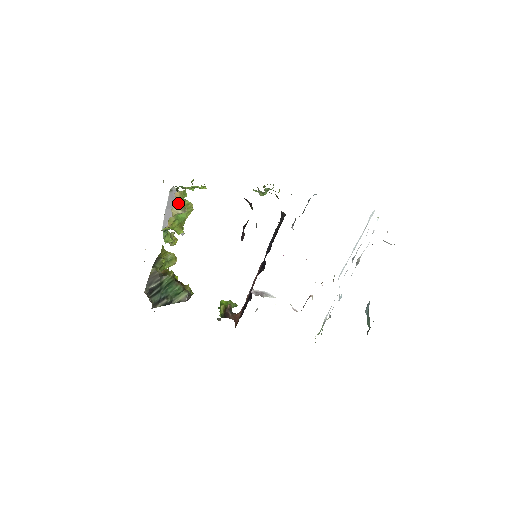
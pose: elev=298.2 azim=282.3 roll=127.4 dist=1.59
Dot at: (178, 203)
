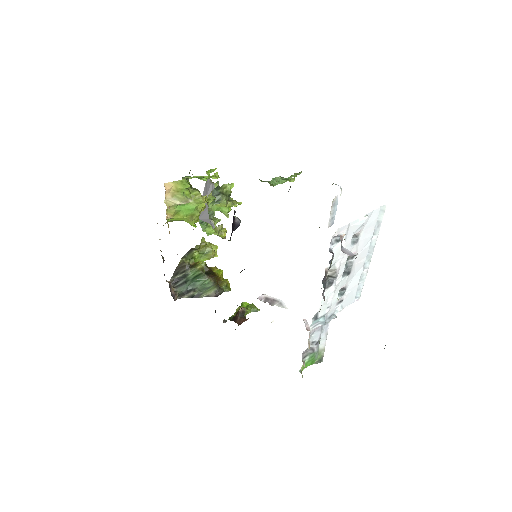
Dot at: (175, 193)
